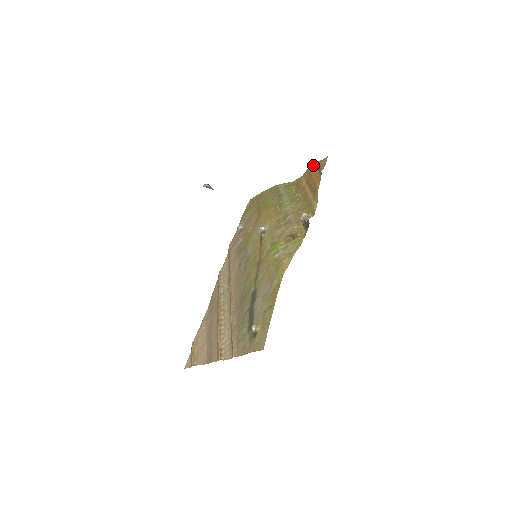
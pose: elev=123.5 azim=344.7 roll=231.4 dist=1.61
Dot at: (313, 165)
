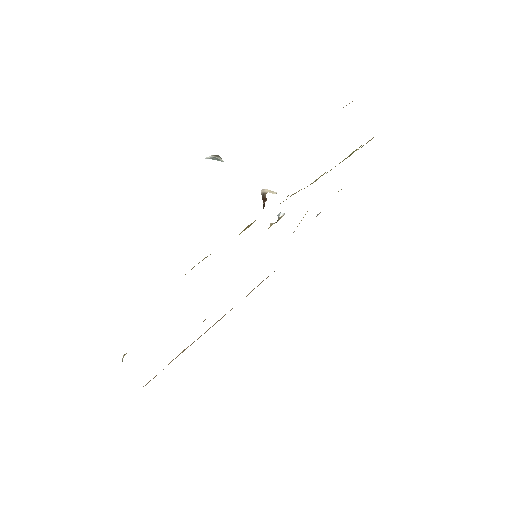
Dot at: occluded
